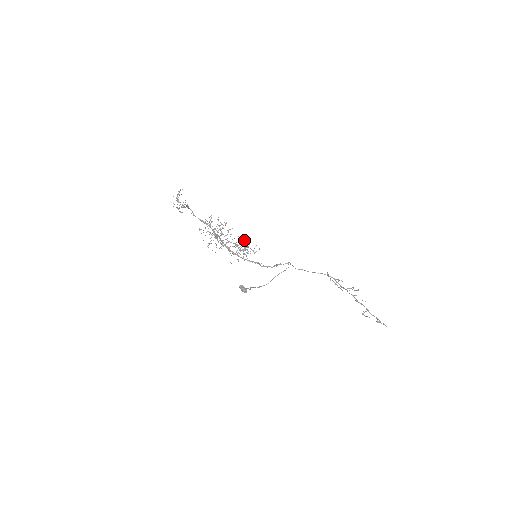
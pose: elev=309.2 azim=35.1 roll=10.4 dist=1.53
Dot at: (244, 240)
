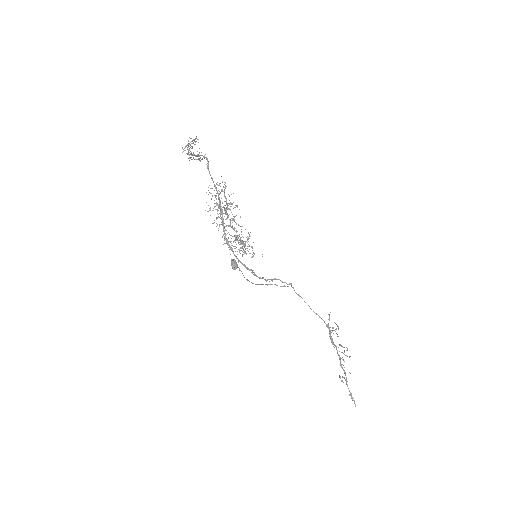
Dot at: occluded
